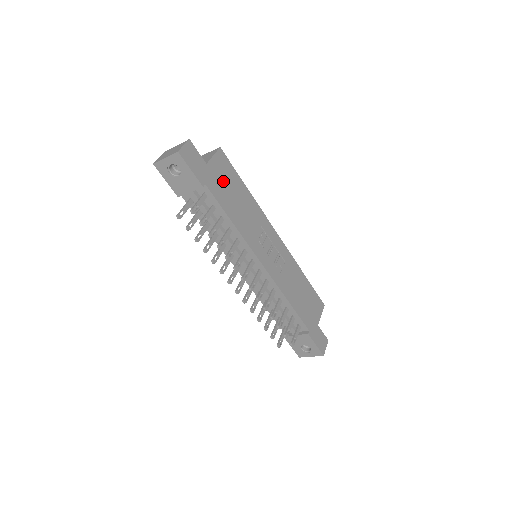
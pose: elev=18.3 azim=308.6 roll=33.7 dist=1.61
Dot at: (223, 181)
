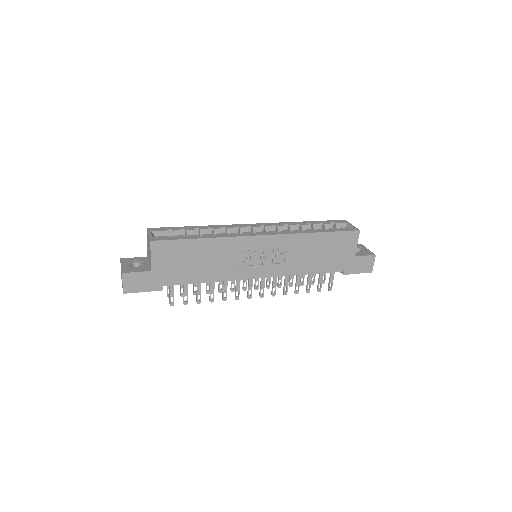
Dot at: (176, 264)
